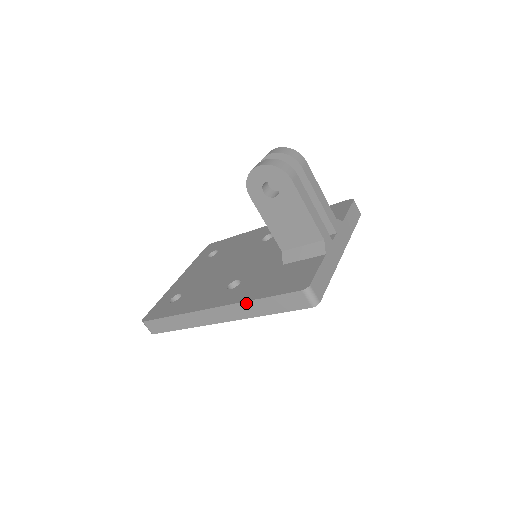
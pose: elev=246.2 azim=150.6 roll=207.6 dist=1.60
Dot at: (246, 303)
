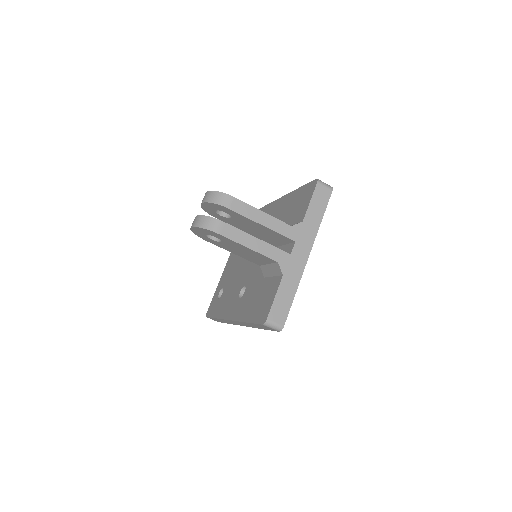
Dot at: (242, 322)
